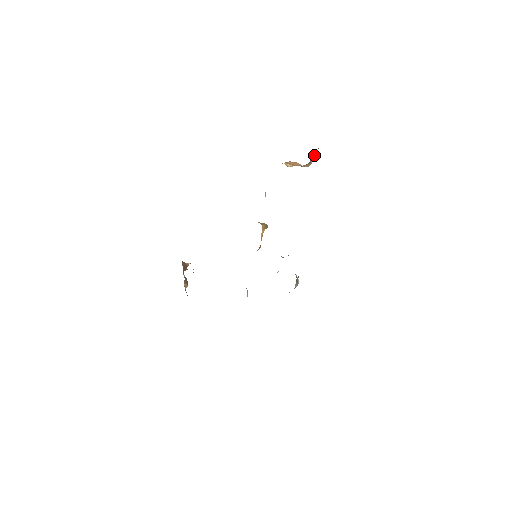
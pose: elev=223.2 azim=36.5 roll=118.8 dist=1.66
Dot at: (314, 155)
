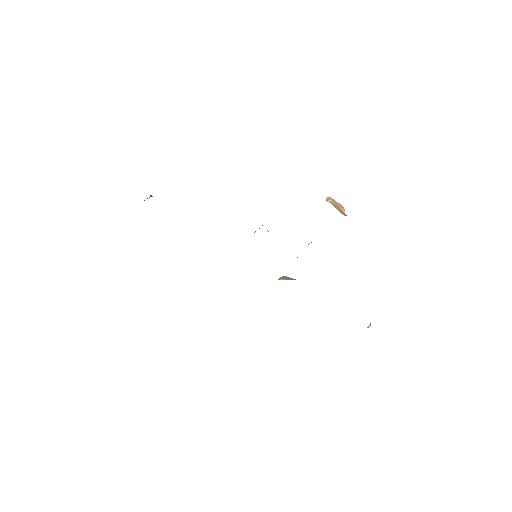
Dot at: occluded
